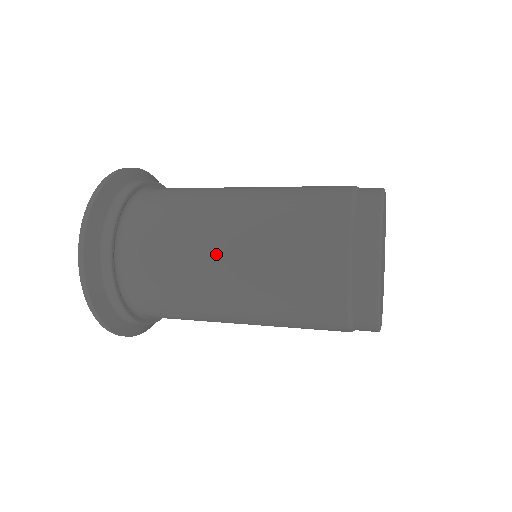
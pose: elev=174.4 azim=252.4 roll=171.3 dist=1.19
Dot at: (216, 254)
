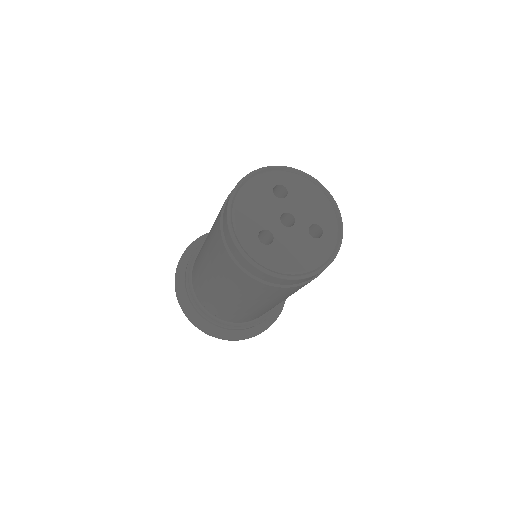
Dot at: occluded
